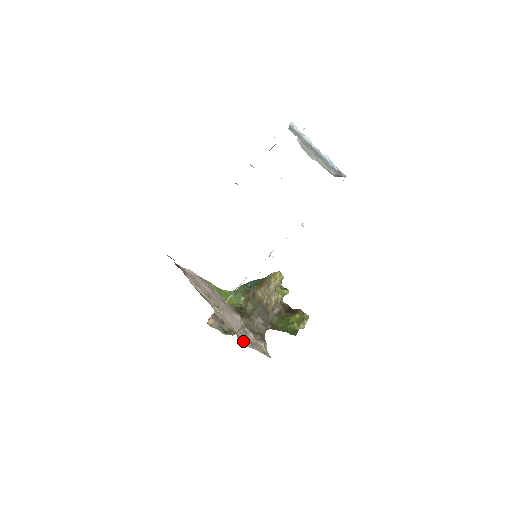
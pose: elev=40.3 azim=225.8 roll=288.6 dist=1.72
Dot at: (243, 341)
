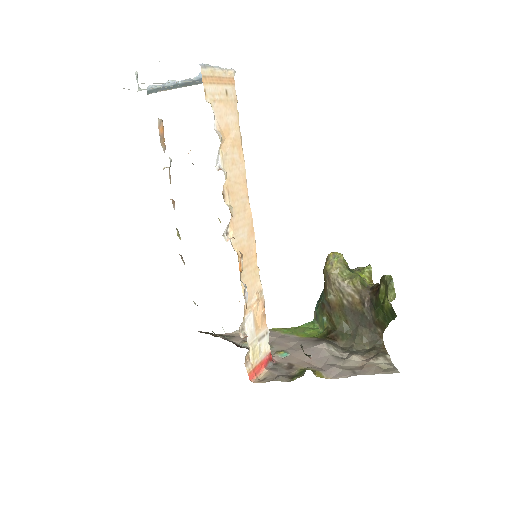
Dot at: (332, 374)
